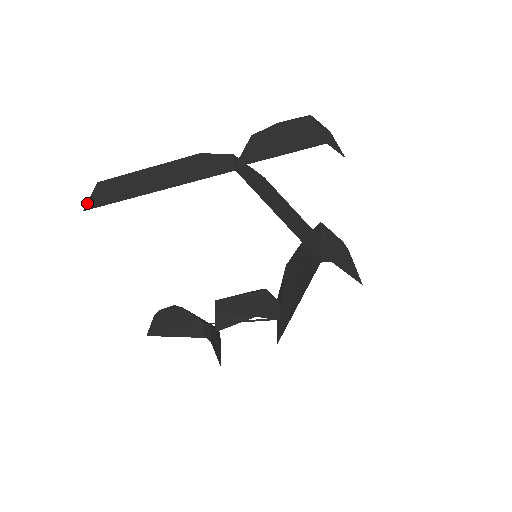
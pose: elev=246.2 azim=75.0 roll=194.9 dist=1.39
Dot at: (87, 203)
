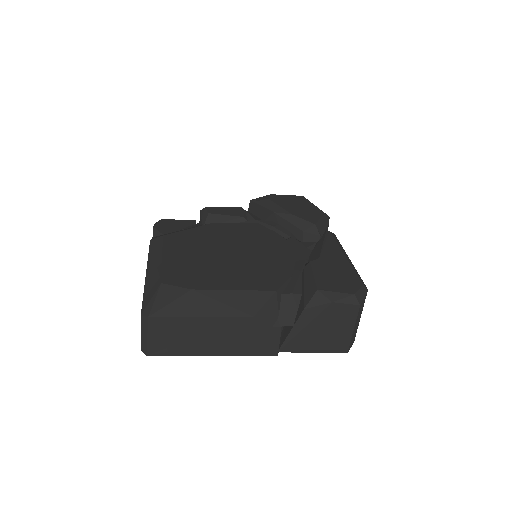
Dot at: (147, 347)
